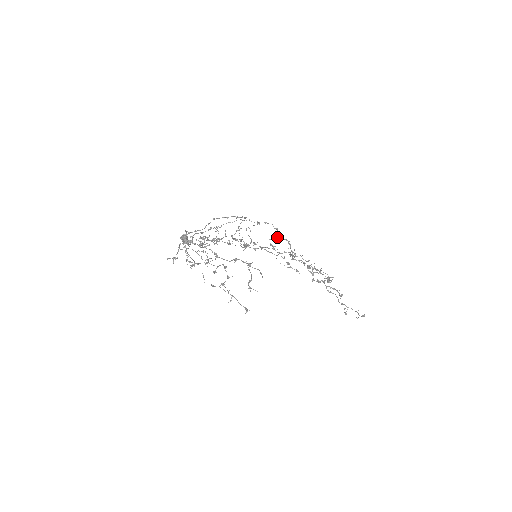
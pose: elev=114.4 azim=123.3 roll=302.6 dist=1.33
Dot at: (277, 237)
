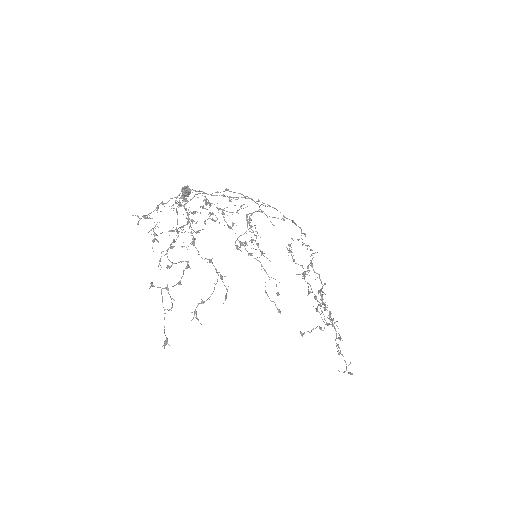
Dot at: occluded
